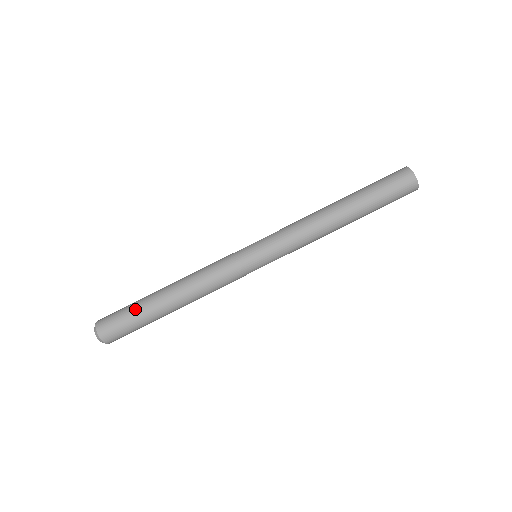
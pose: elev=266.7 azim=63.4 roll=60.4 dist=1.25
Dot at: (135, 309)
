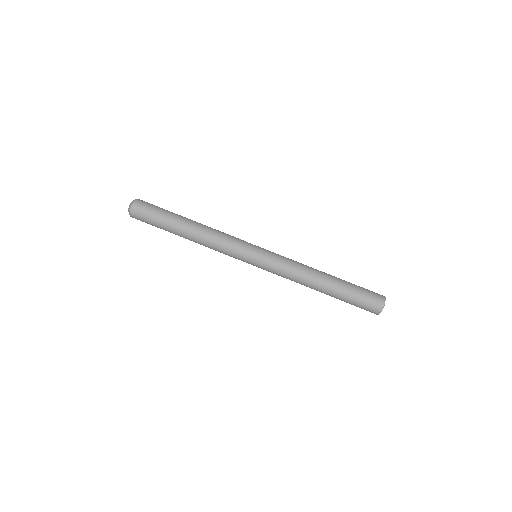
Dot at: (163, 216)
